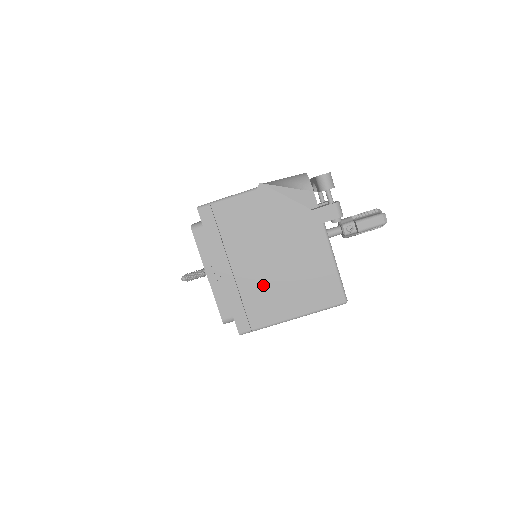
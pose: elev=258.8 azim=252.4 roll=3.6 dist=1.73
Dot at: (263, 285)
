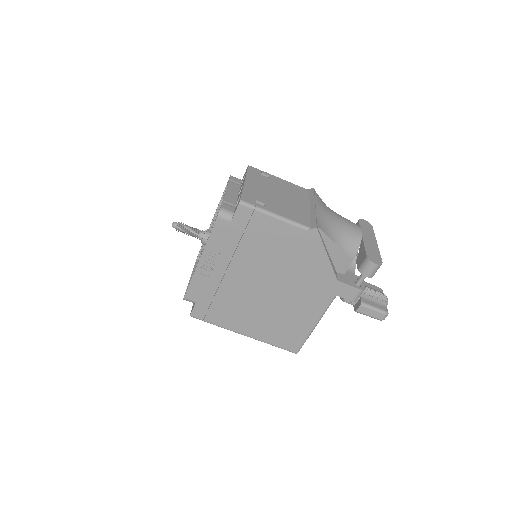
Dot at: (243, 299)
